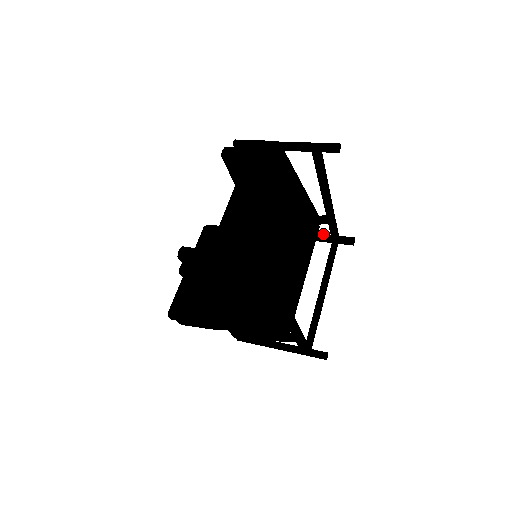
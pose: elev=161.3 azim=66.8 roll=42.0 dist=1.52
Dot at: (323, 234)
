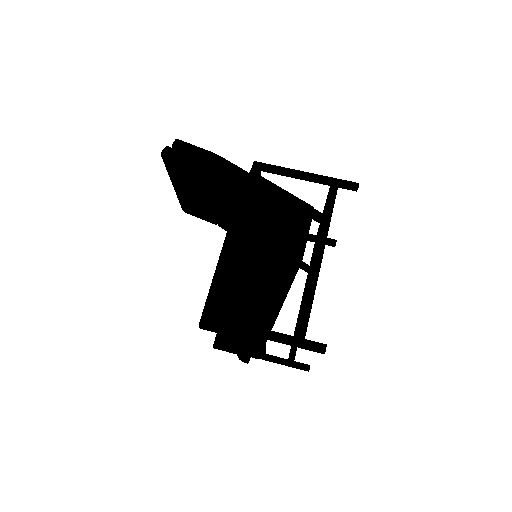
Dot at: (318, 180)
